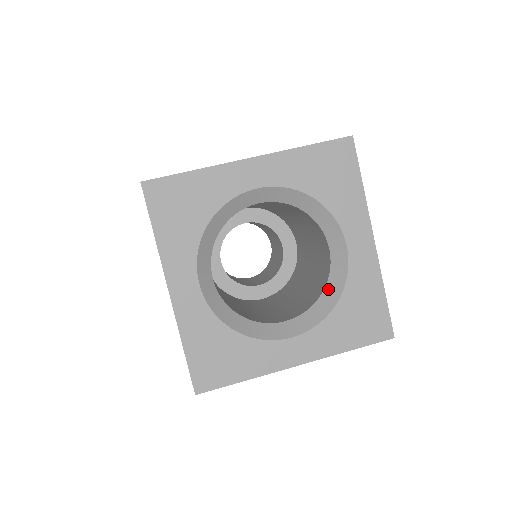
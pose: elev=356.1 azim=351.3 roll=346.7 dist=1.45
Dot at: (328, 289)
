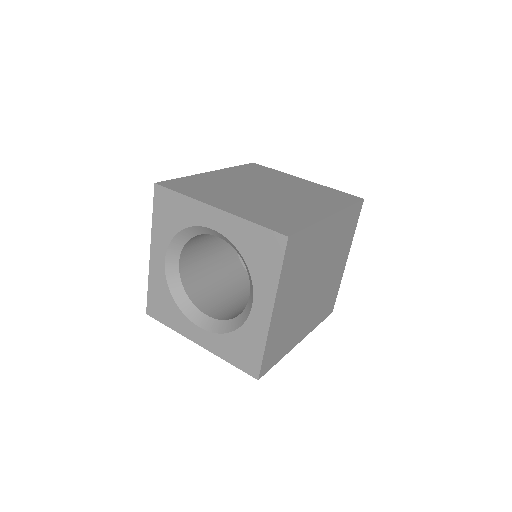
Dot at: (237, 319)
